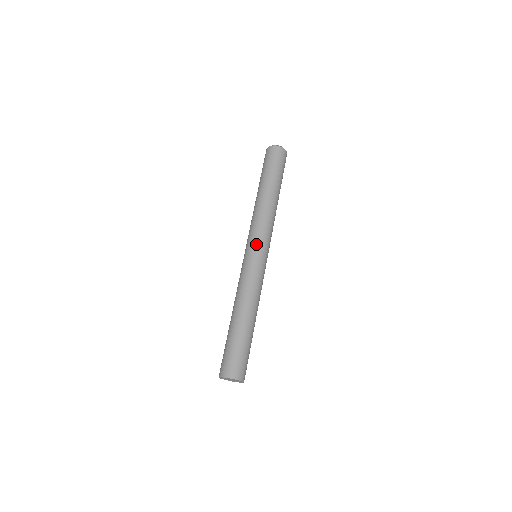
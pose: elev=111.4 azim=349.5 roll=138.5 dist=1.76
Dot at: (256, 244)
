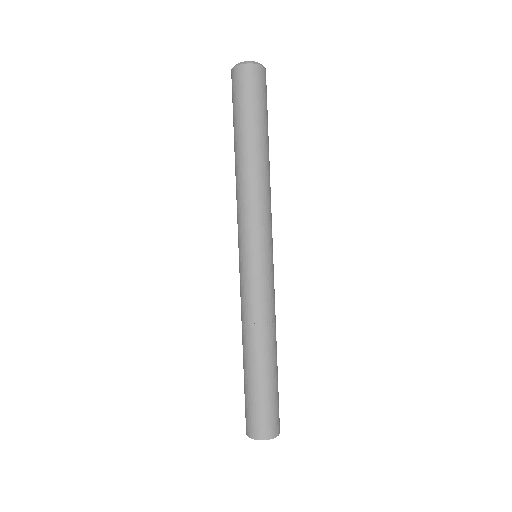
Dot at: (239, 245)
